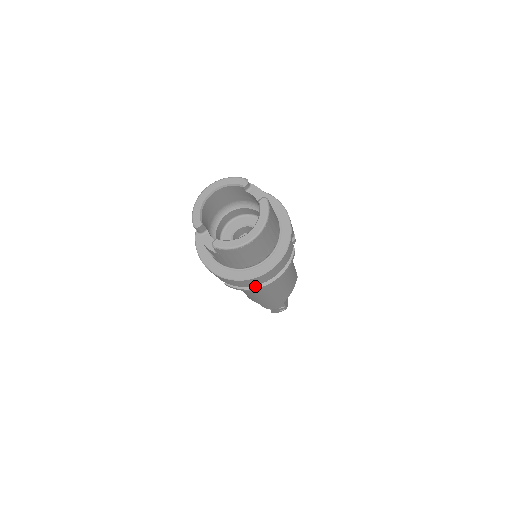
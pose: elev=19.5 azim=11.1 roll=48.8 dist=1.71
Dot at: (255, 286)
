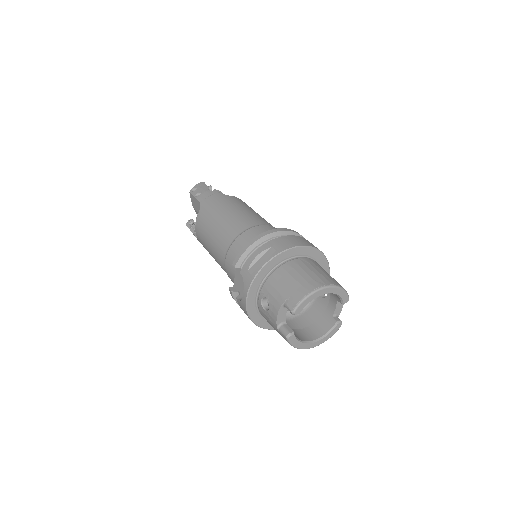
Dot at: occluded
